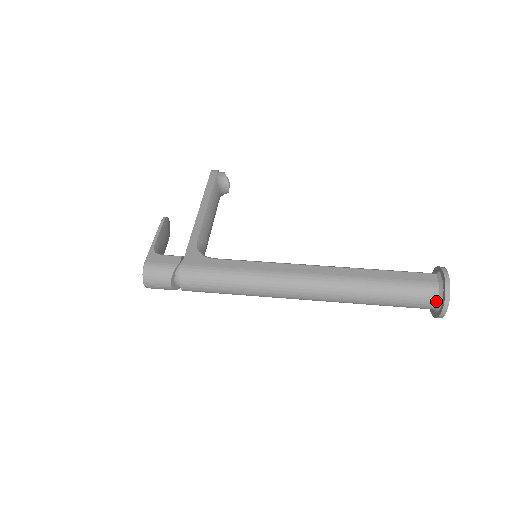
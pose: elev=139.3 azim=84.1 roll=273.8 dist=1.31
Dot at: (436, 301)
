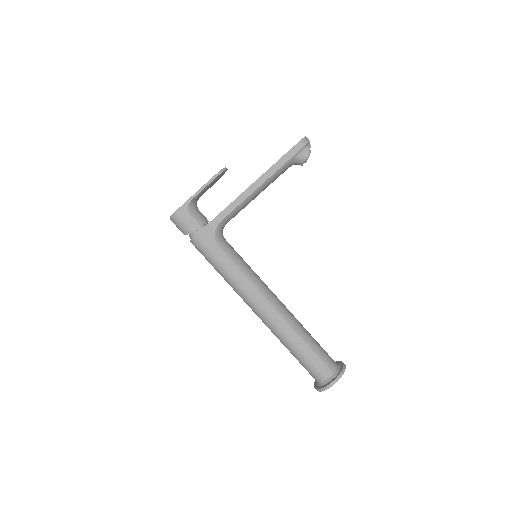
Dot at: (317, 382)
